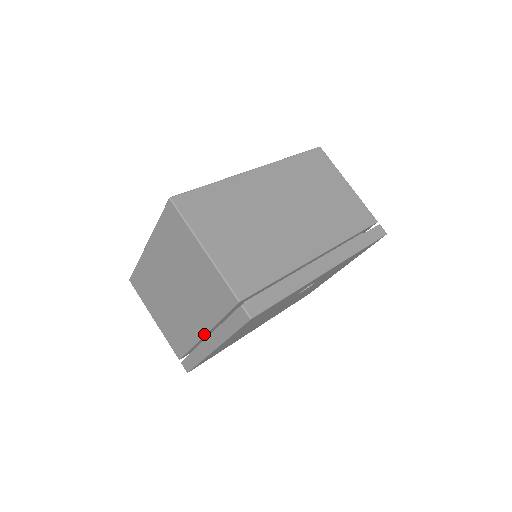
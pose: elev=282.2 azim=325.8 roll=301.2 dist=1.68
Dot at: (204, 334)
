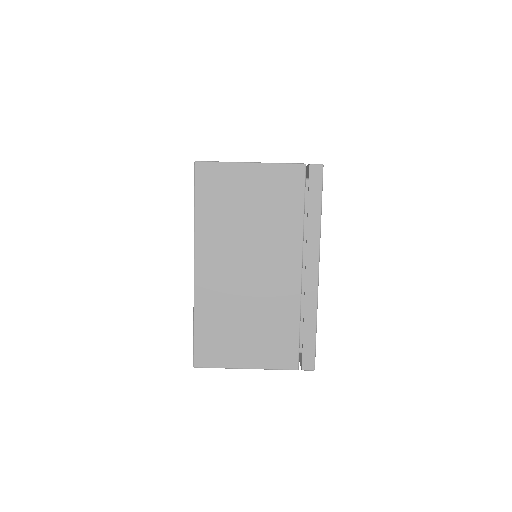
Dot at: occluded
